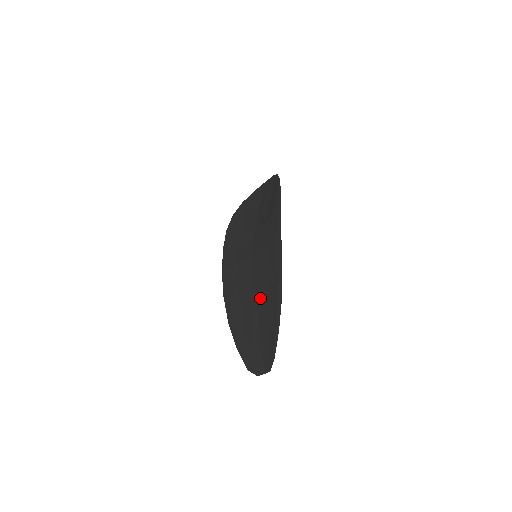
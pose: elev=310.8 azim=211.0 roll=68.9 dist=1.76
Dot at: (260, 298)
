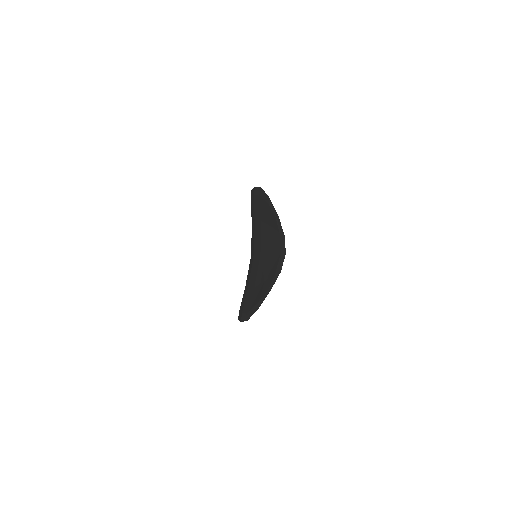
Dot at: (258, 242)
